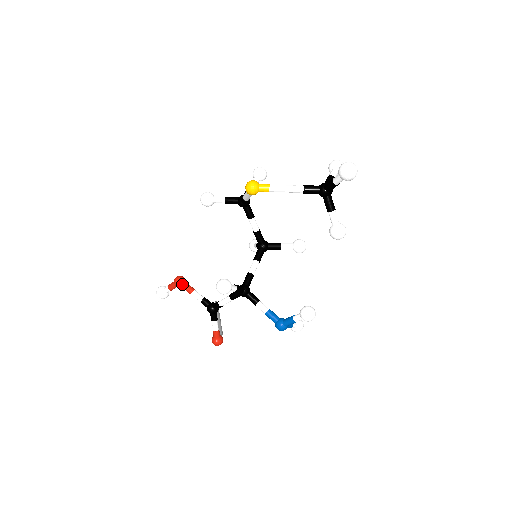
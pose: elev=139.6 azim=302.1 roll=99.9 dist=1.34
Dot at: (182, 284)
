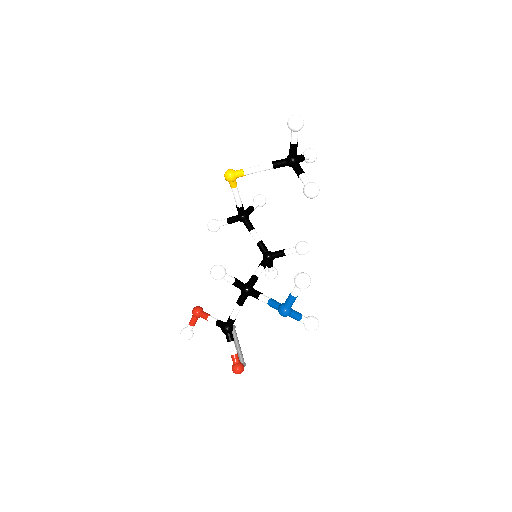
Dot at: (199, 312)
